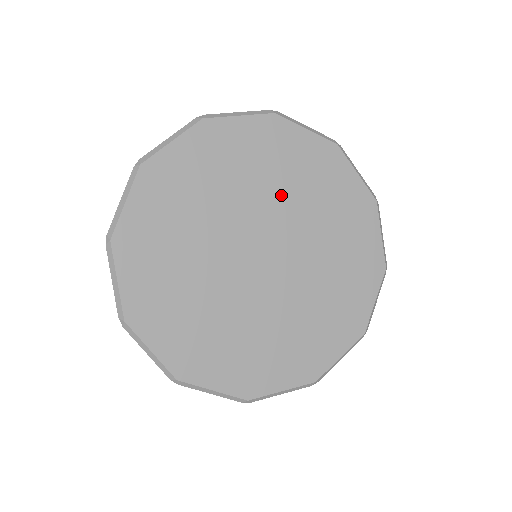
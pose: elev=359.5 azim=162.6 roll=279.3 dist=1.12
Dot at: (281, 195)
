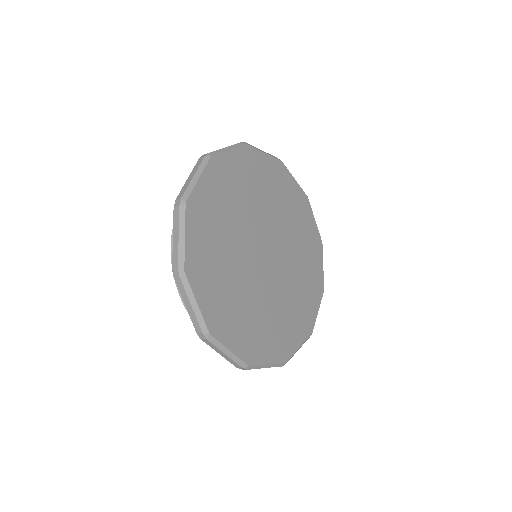
Dot at: (249, 208)
